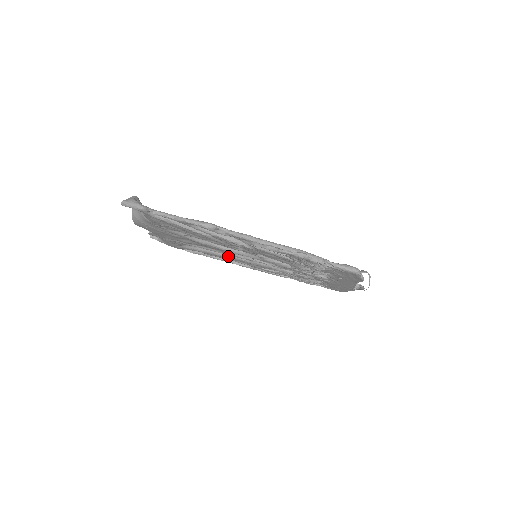
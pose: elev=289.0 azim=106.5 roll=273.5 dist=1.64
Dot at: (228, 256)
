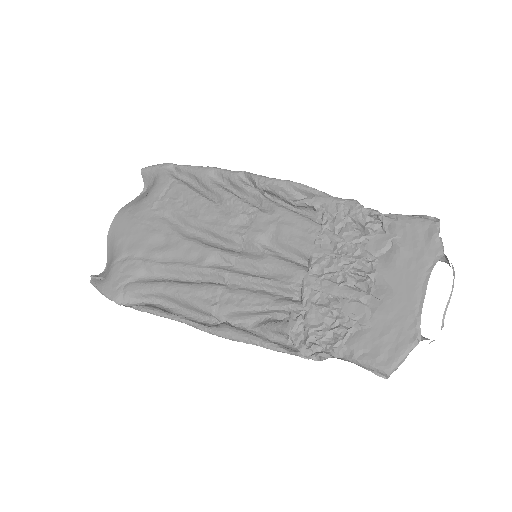
Dot at: (198, 284)
